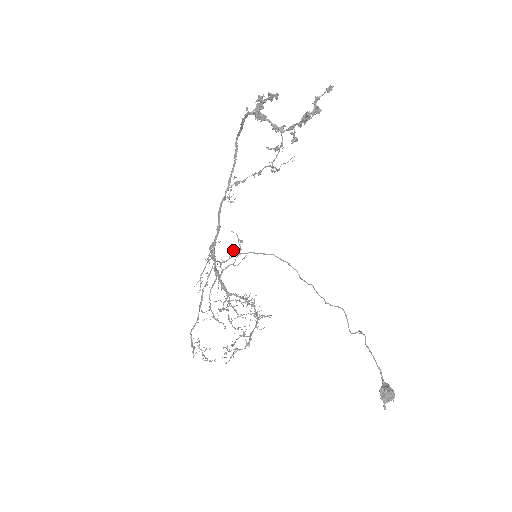
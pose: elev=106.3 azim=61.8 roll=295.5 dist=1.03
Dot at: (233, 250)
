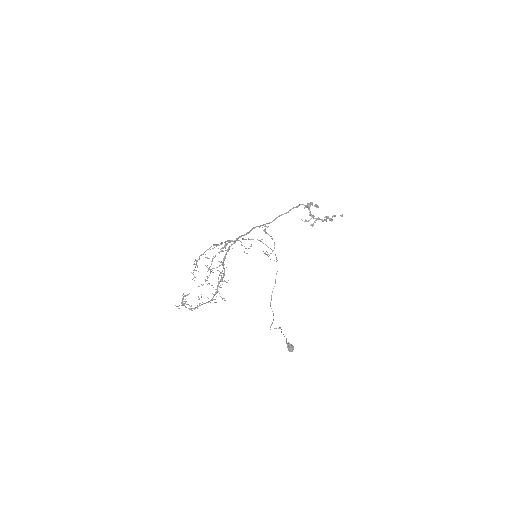
Dot at: occluded
